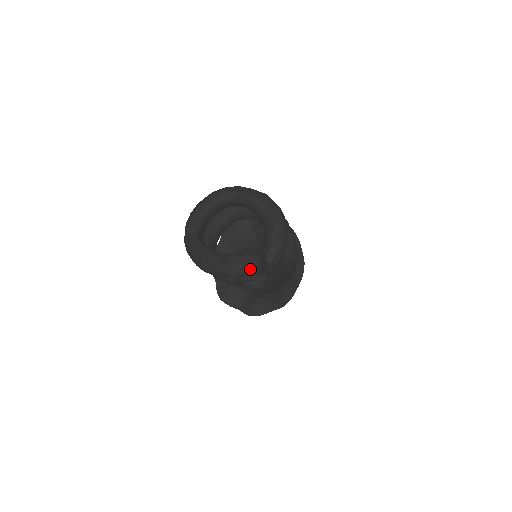
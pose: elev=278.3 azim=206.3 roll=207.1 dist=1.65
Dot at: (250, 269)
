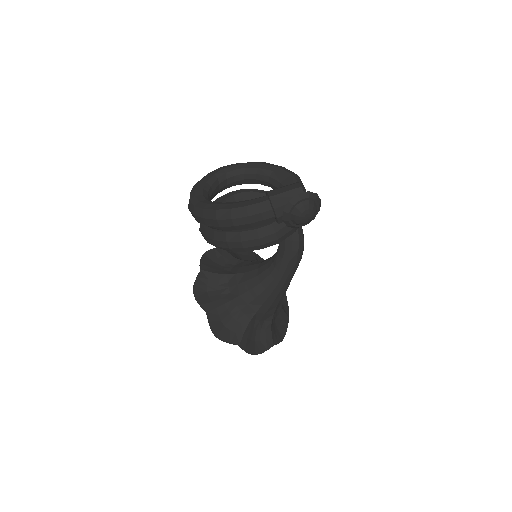
Dot at: (295, 195)
